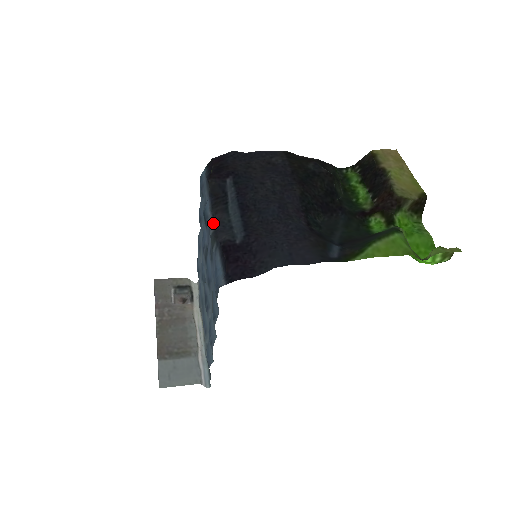
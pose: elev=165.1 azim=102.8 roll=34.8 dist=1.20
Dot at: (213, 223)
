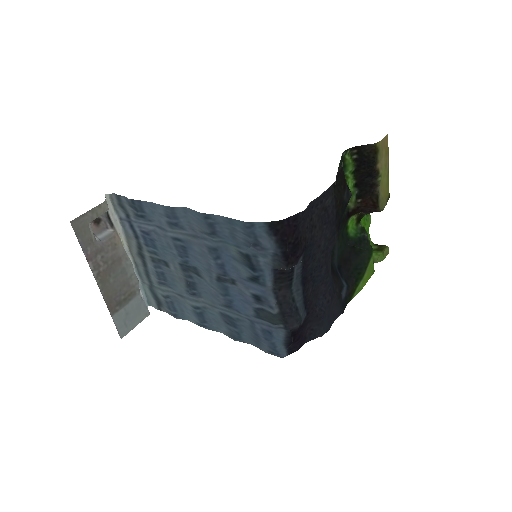
Dot at: (277, 301)
